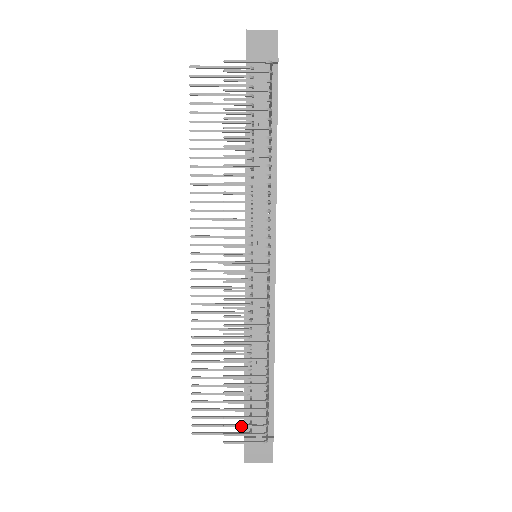
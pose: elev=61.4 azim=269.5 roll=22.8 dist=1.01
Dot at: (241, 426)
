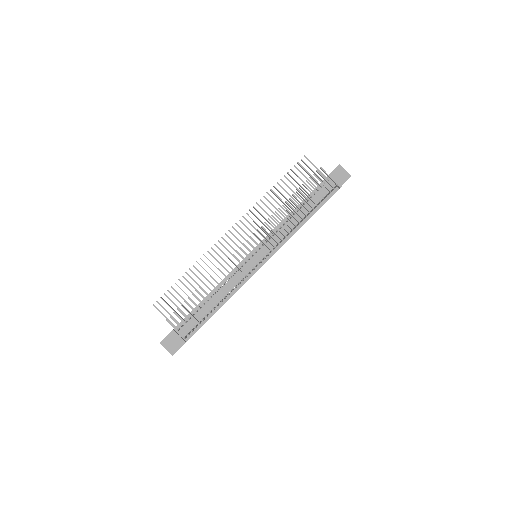
Dot at: (181, 320)
